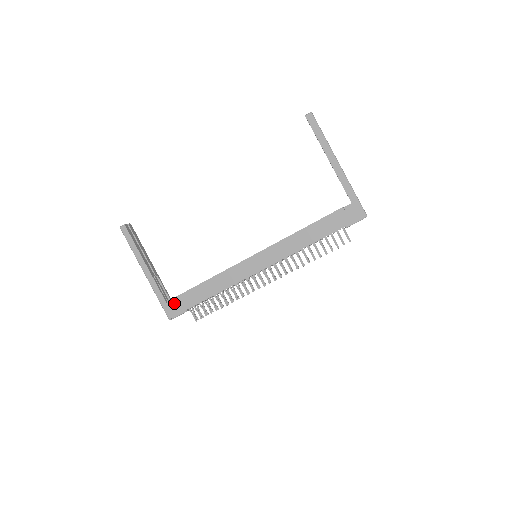
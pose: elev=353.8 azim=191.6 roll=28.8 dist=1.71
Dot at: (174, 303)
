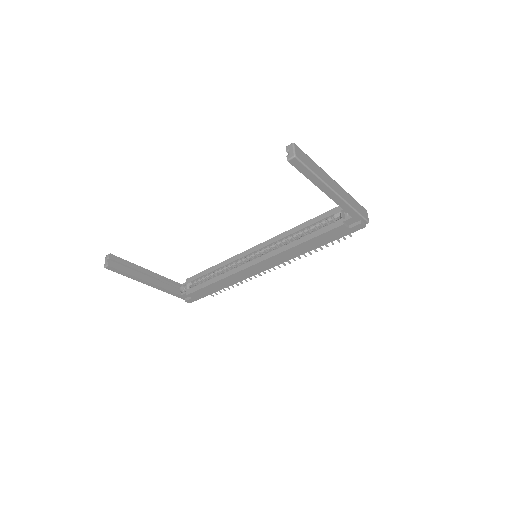
Dot at: occluded
